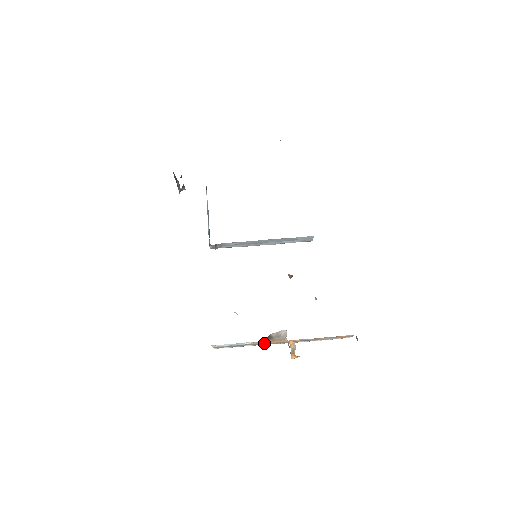
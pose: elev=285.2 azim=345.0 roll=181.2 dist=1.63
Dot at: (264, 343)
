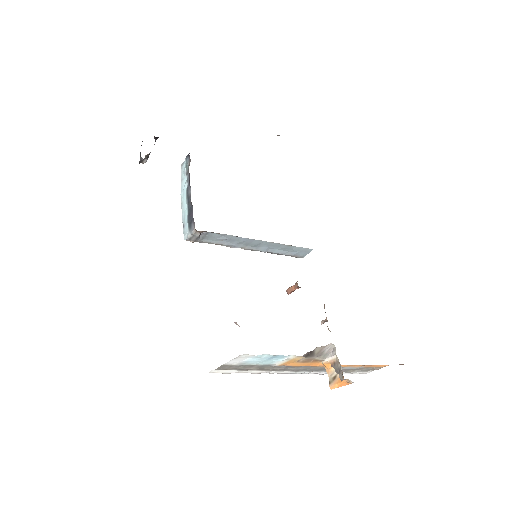
Dot at: (291, 365)
